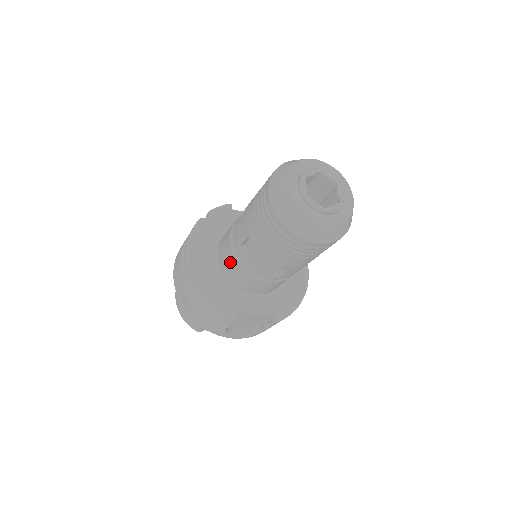
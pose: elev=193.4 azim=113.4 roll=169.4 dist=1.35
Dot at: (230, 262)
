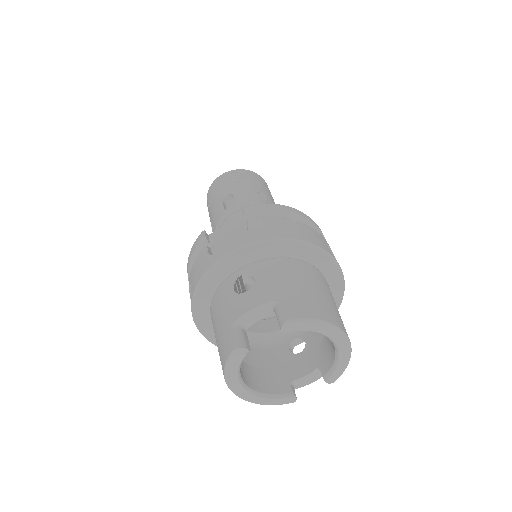
Dot at: occluded
